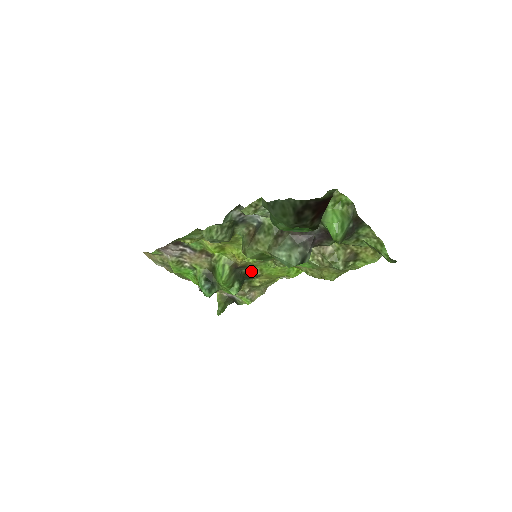
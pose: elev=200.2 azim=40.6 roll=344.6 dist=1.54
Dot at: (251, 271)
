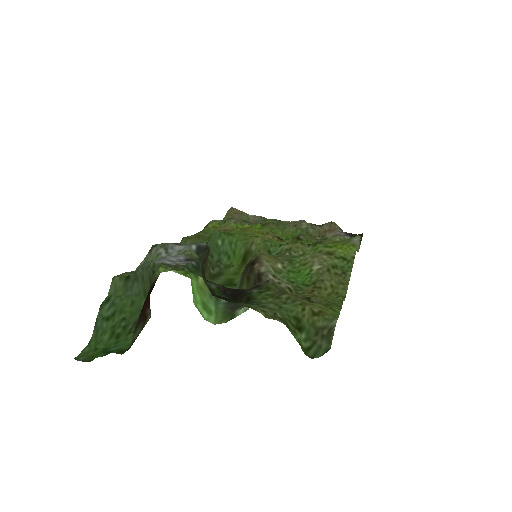
Dot at: occluded
